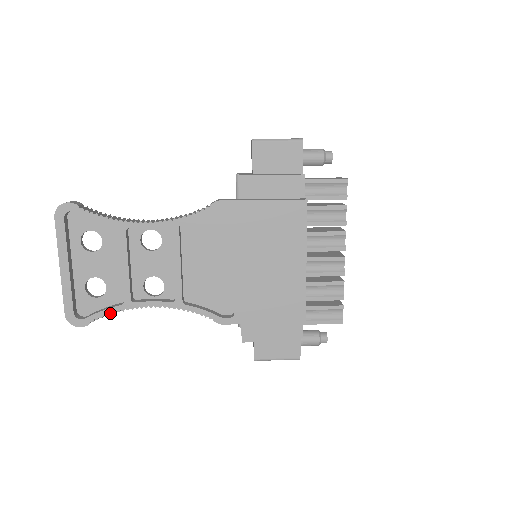
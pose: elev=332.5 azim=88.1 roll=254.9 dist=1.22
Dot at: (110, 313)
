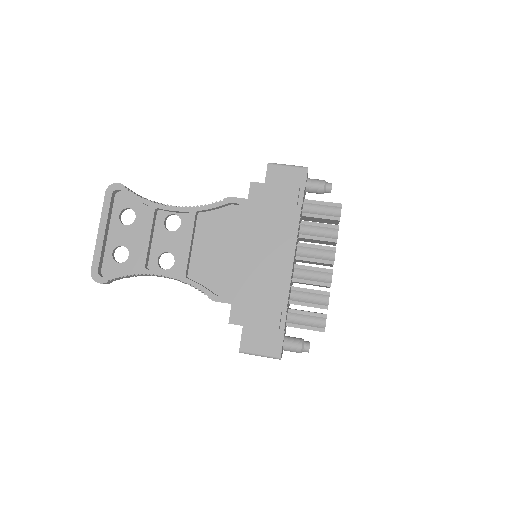
Dot at: (126, 275)
